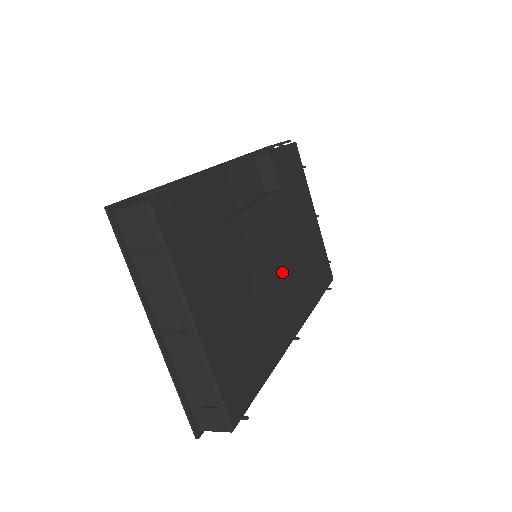
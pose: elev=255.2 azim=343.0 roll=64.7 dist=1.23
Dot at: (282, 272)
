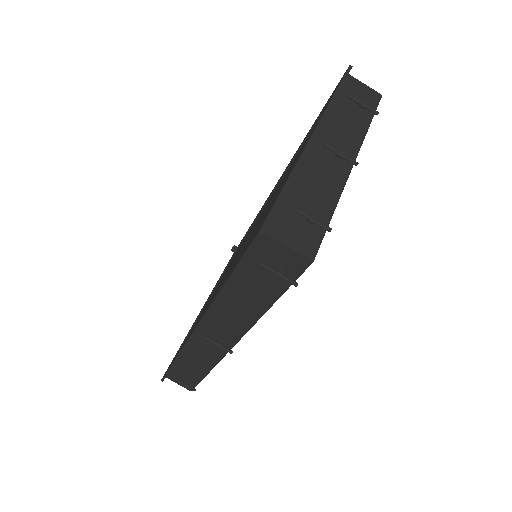
Dot at: occluded
